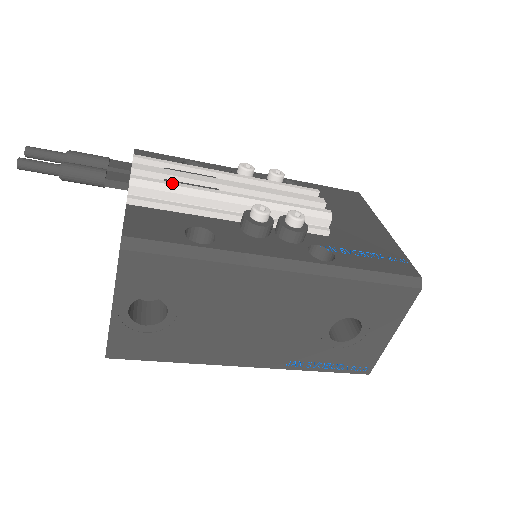
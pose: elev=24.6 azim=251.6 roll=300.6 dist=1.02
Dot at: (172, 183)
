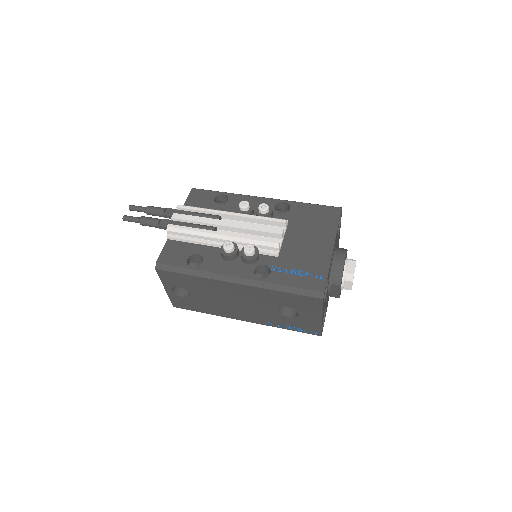
Dot at: (187, 228)
